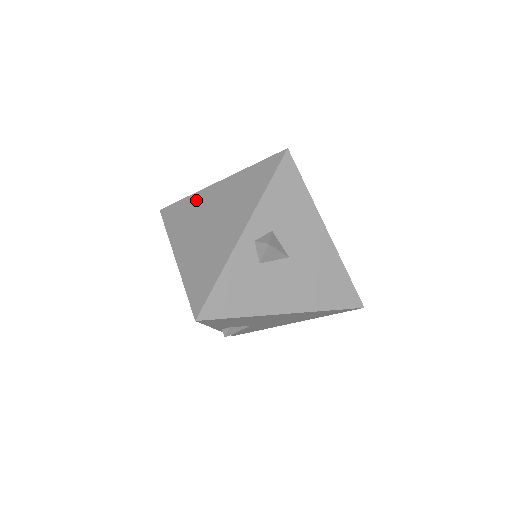
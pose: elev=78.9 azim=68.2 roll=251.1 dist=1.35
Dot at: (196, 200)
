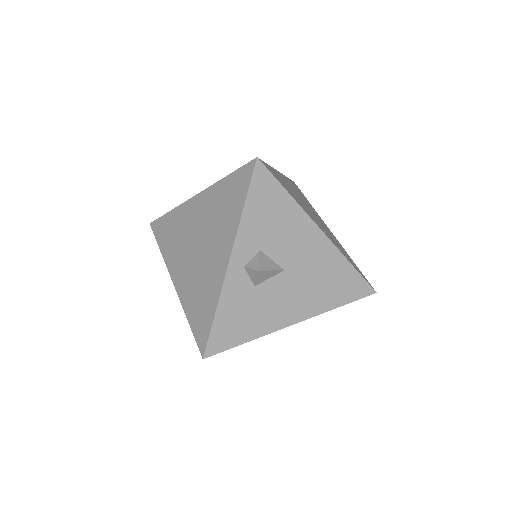
Dot at: (180, 216)
